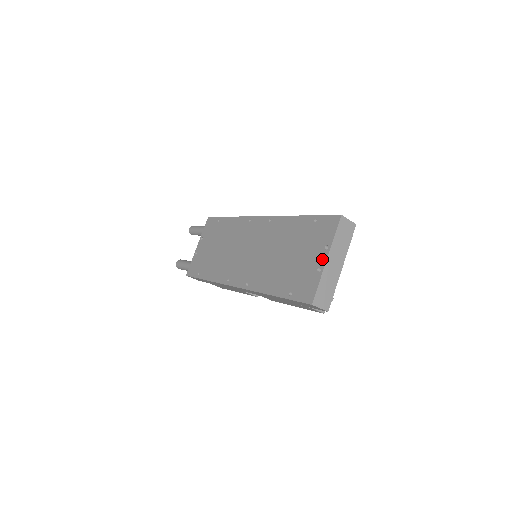
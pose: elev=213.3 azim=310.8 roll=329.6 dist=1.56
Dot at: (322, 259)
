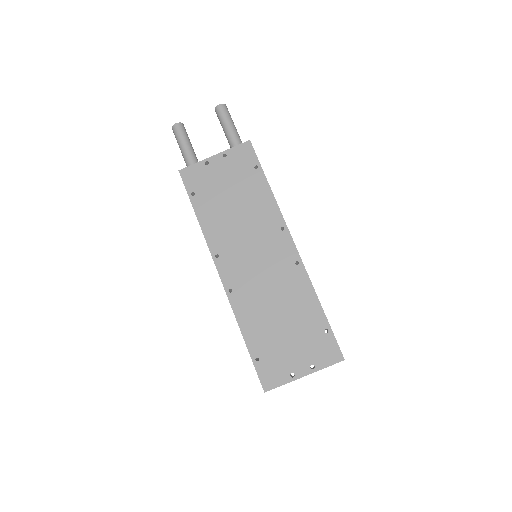
Dot at: (302, 371)
